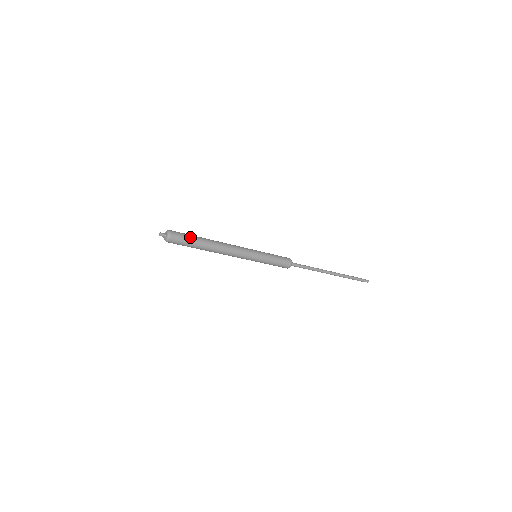
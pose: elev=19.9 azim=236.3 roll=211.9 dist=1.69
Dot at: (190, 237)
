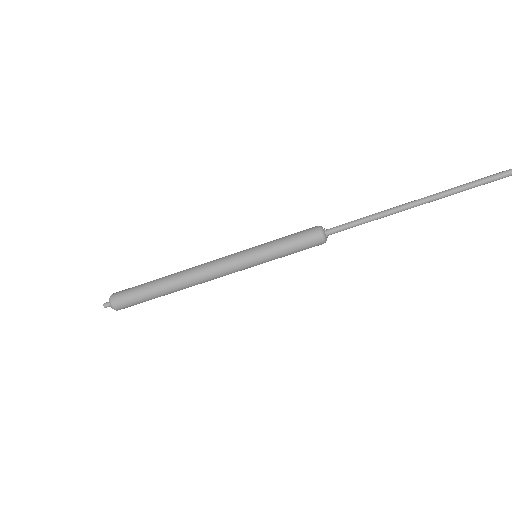
Dot at: (141, 285)
